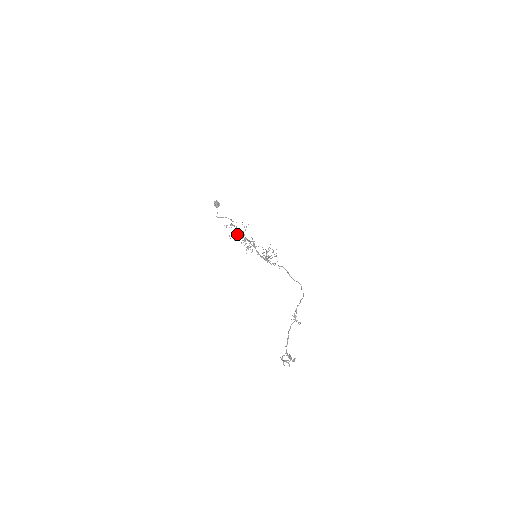
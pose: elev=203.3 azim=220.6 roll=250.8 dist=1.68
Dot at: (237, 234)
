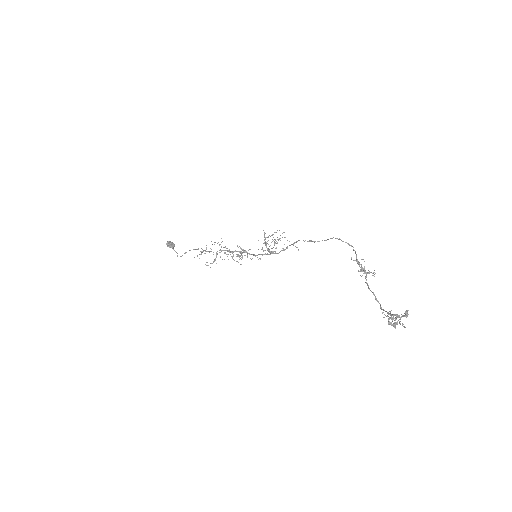
Dot at: (216, 254)
